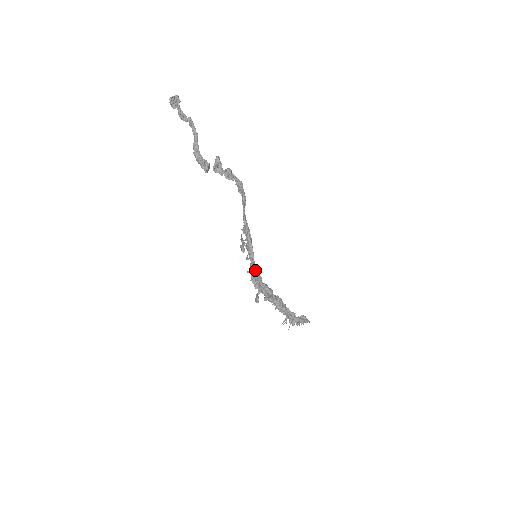
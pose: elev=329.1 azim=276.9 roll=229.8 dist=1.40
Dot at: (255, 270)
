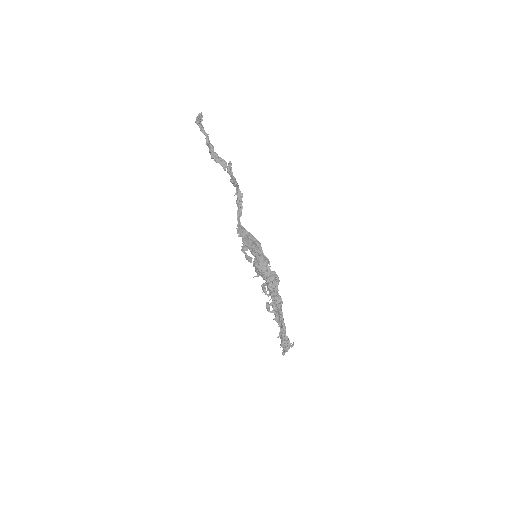
Dot at: occluded
